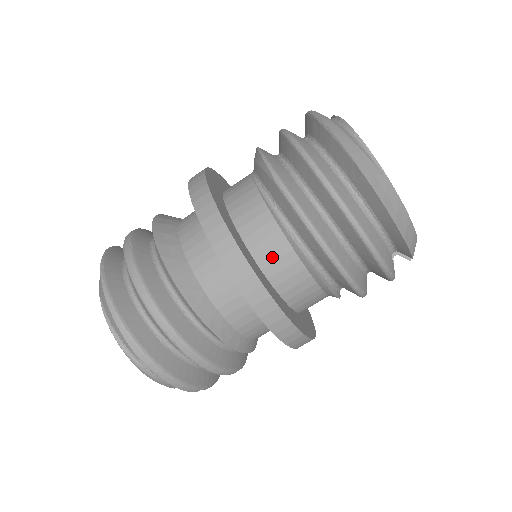
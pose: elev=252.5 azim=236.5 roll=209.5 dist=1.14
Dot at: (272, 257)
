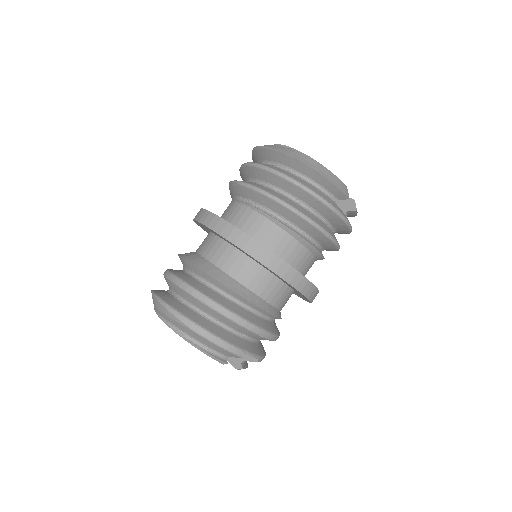
Dot at: (255, 229)
